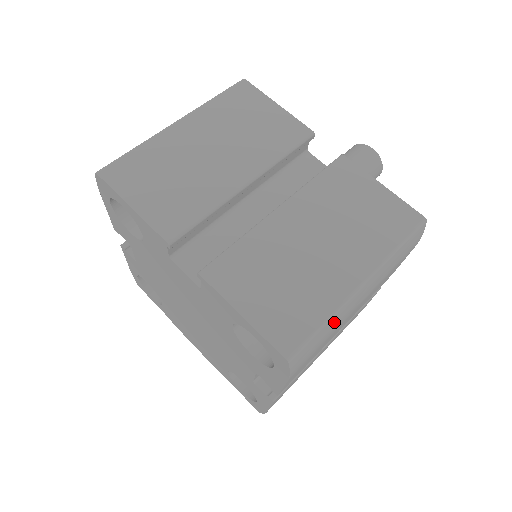
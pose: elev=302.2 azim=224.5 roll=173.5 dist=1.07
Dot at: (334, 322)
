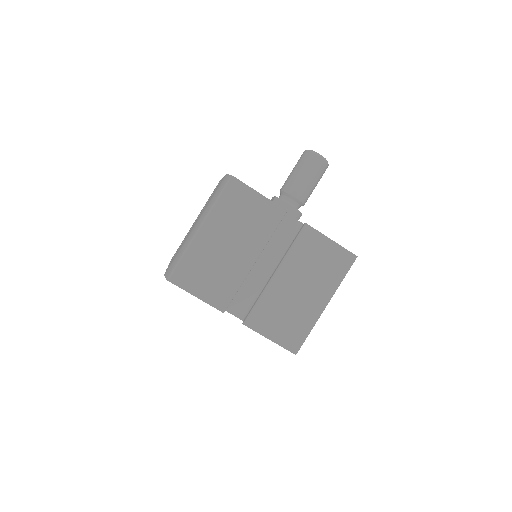
Dot at: occluded
